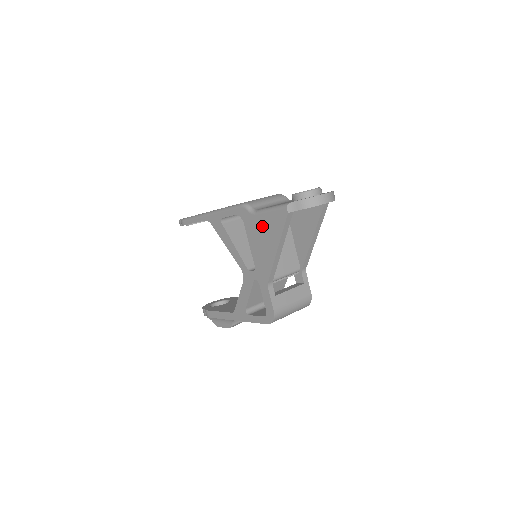
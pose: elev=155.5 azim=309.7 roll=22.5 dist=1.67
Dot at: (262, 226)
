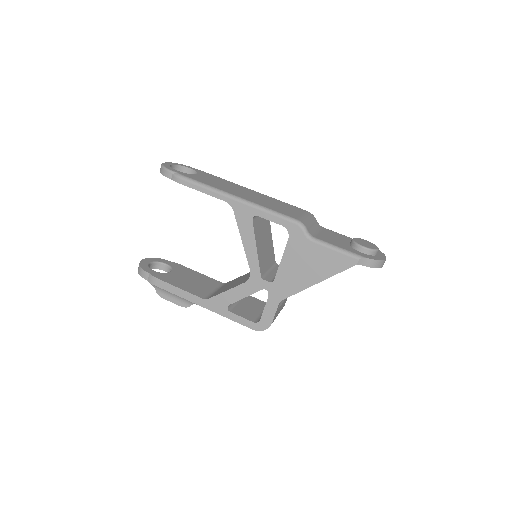
Dot at: (314, 255)
